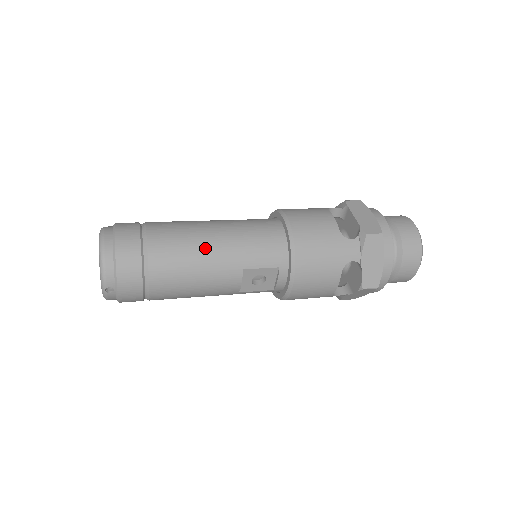
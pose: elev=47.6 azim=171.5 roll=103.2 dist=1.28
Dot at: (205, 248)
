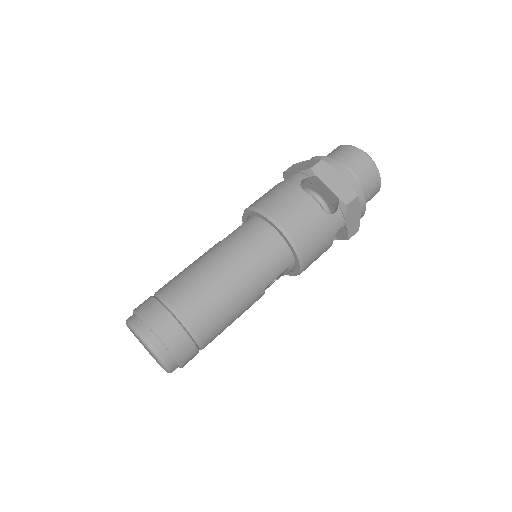
Dot at: (232, 296)
